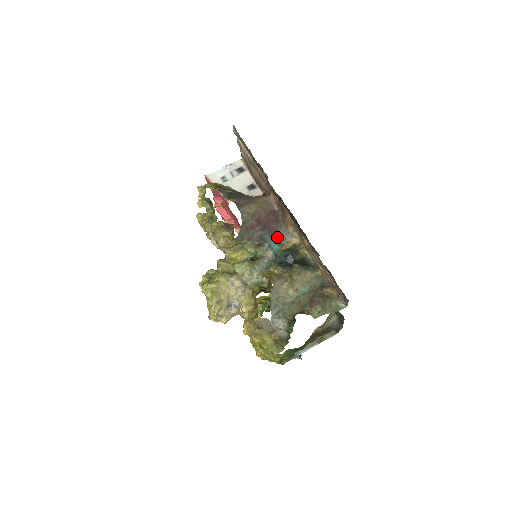
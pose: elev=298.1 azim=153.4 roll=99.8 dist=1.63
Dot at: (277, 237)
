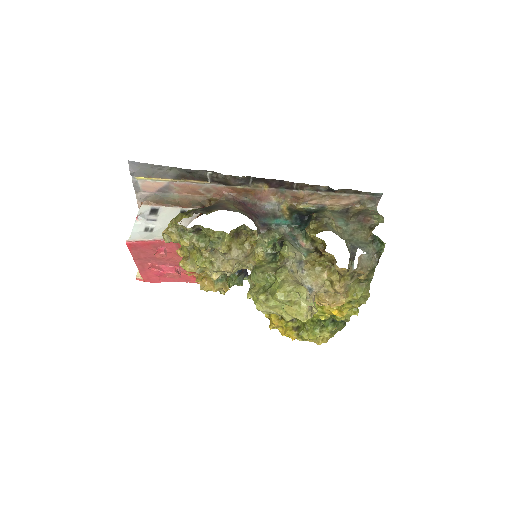
Dot at: (270, 215)
